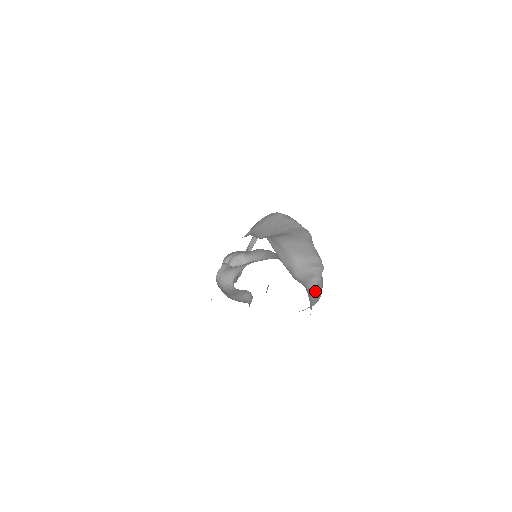
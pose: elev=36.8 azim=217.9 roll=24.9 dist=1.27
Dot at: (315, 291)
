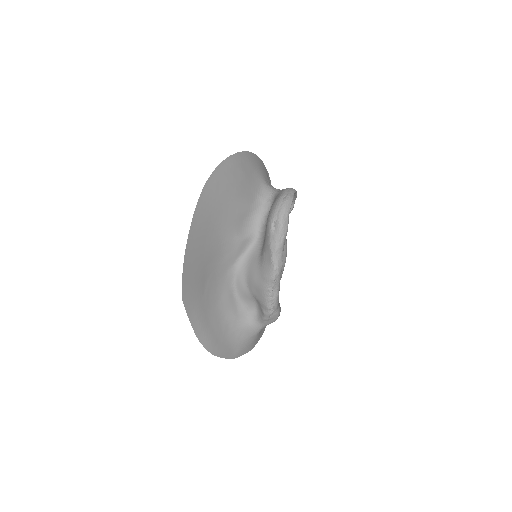
Dot at: (263, 324)
